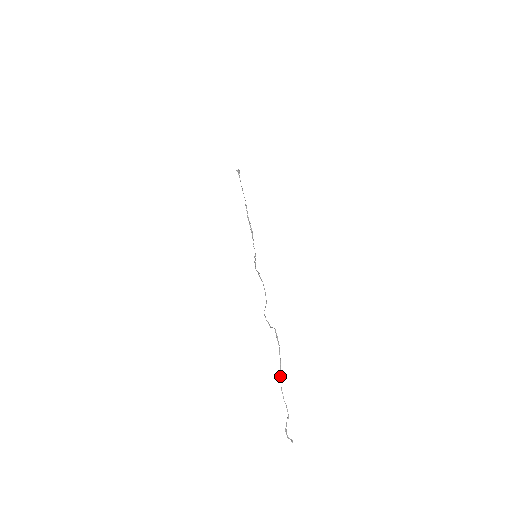
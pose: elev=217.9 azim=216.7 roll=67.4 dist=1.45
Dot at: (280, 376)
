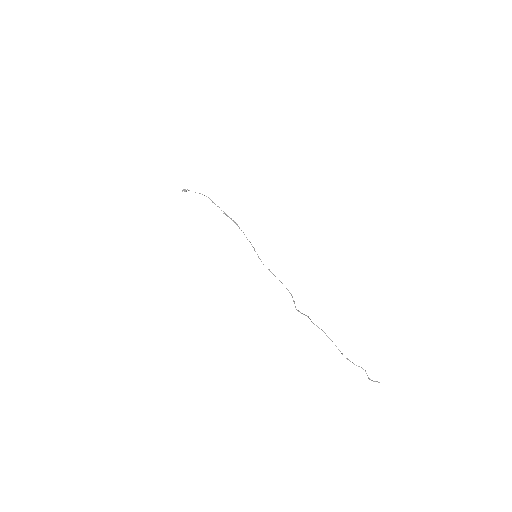
Dot at: occluded
